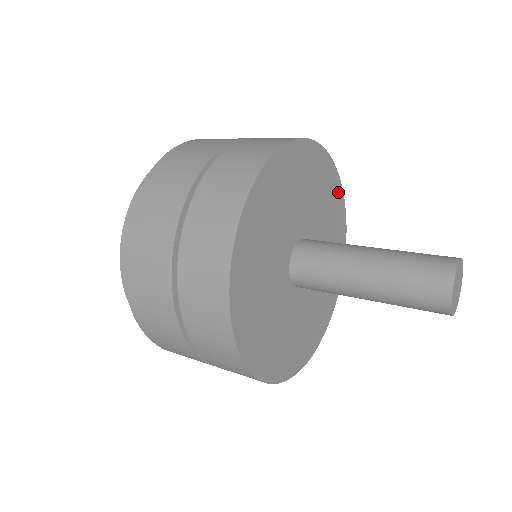
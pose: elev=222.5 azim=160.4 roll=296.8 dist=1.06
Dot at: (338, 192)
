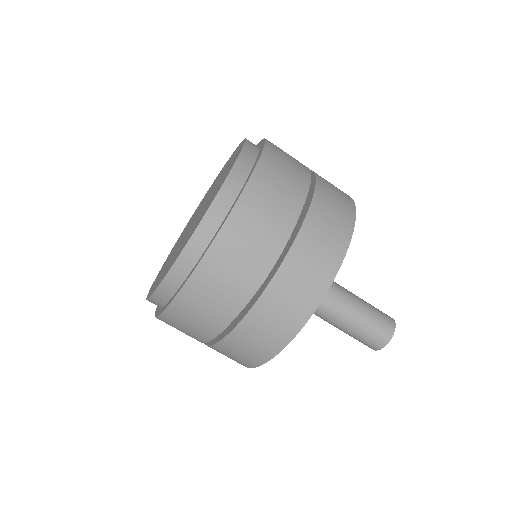
Dot at: occluded
